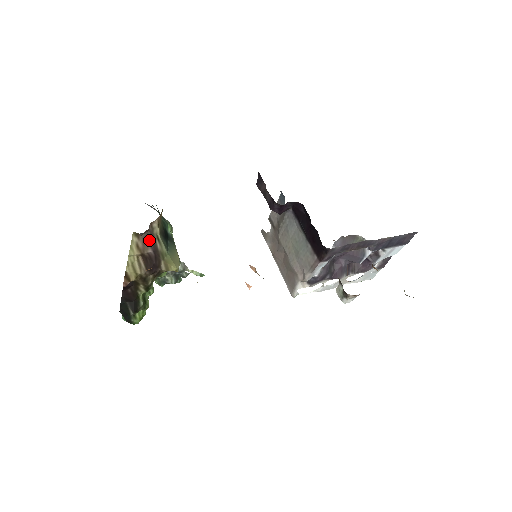
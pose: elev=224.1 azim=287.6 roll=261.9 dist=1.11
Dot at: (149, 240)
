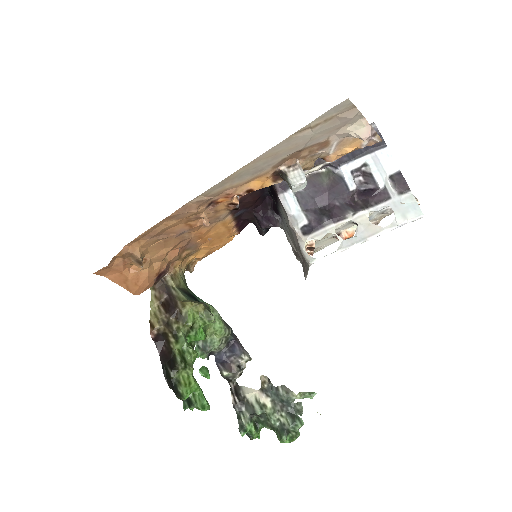
Dot at: (164, 289)
